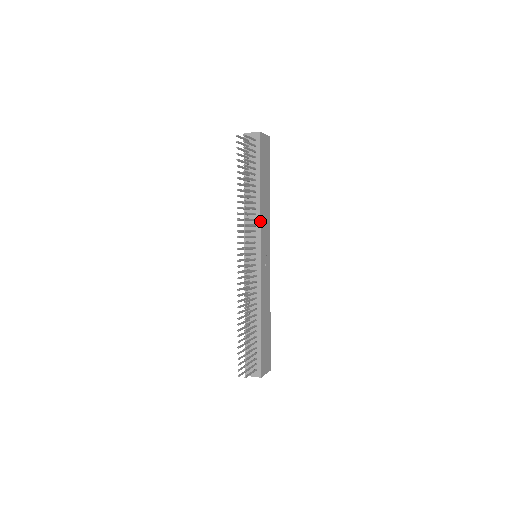
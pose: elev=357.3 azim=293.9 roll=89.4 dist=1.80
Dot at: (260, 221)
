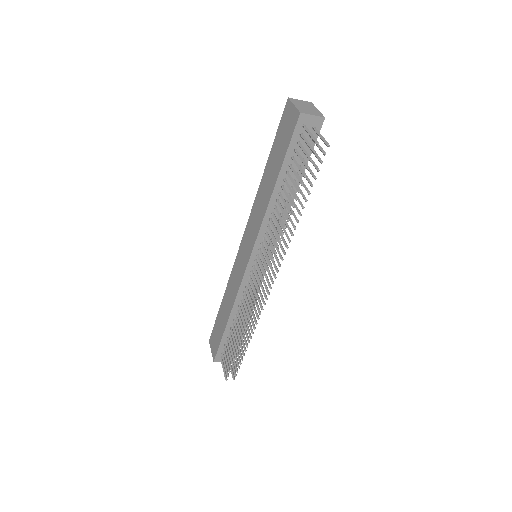
Dot at: occluded
